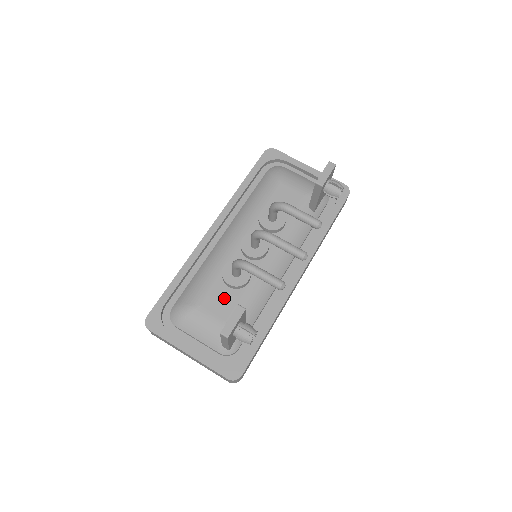
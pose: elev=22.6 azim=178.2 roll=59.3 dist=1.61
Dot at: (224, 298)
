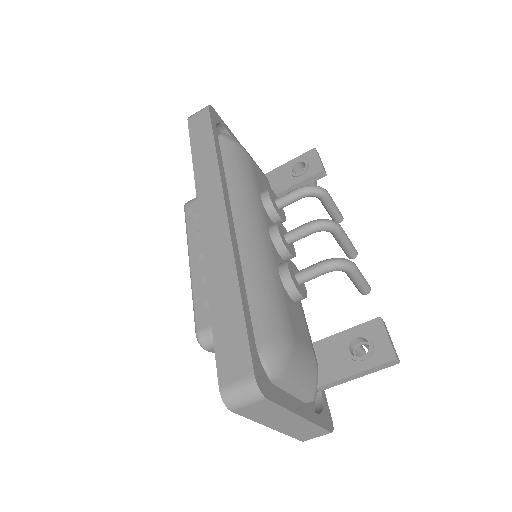
Dot at: (298, 317)
